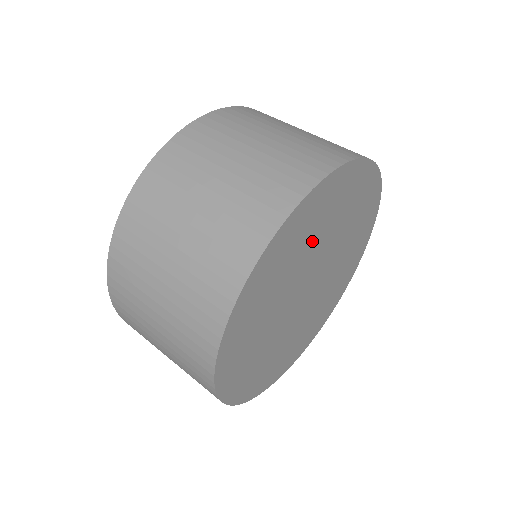
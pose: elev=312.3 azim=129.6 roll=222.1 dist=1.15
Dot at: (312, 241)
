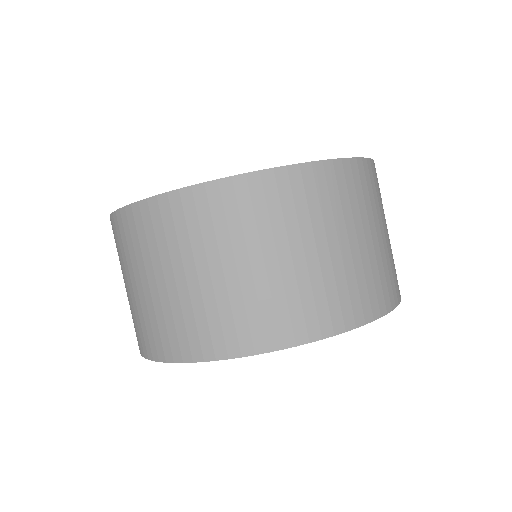
Dot at: occluded
